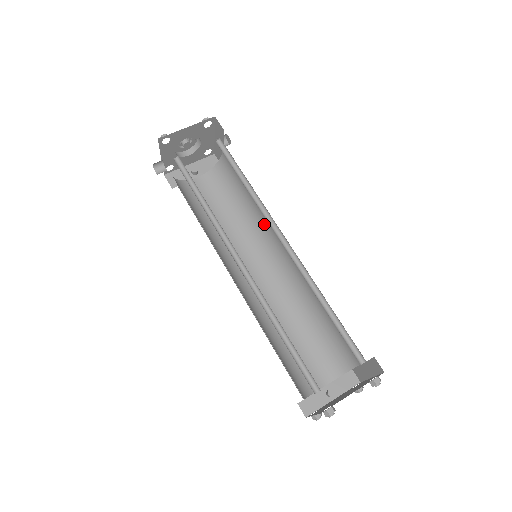
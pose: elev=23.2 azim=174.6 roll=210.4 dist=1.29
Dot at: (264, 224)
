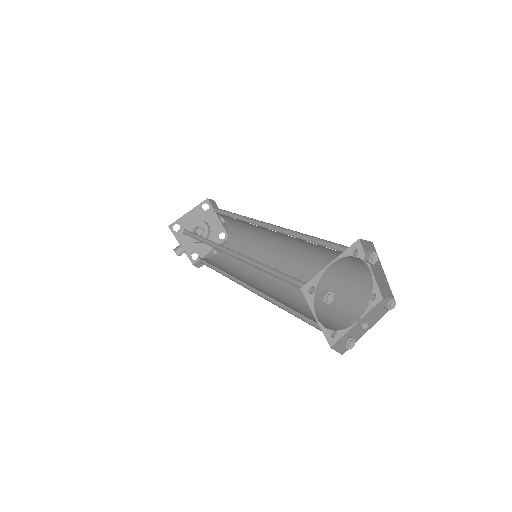
Dot at: (265, 242)
